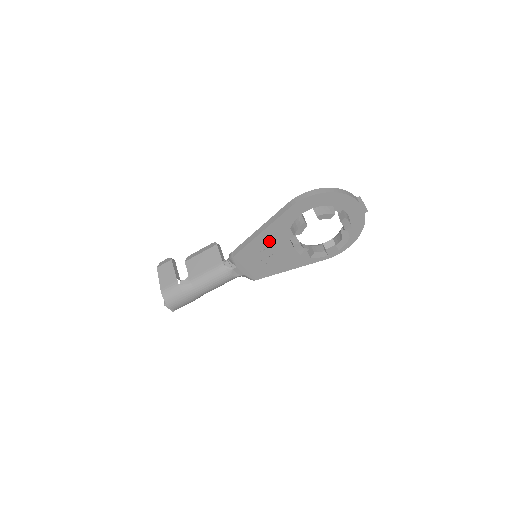
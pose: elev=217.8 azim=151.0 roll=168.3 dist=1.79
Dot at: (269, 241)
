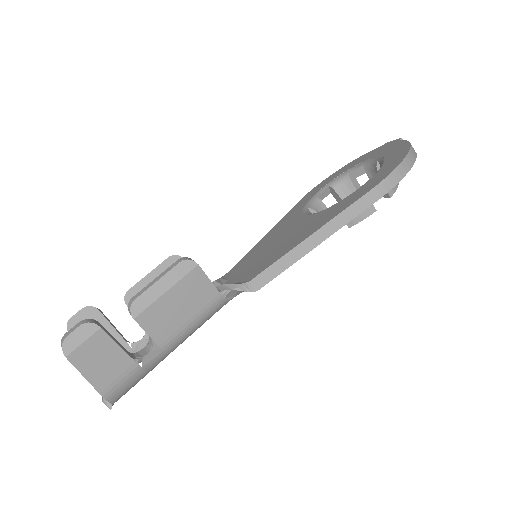
Dot at: occluded
